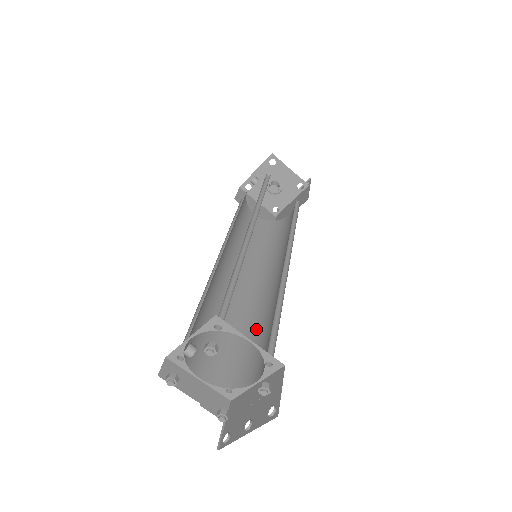
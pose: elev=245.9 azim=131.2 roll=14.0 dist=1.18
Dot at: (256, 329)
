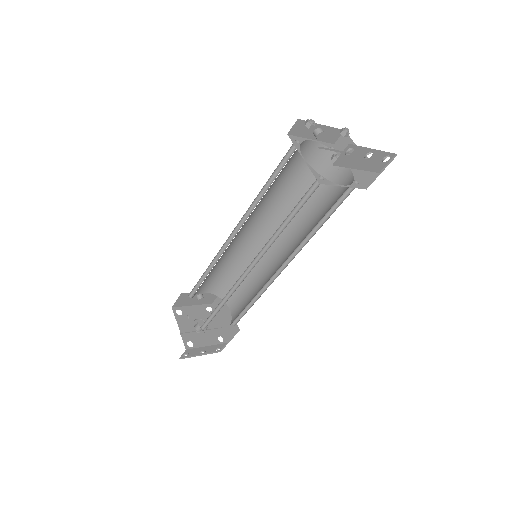
Dot at: occluded
